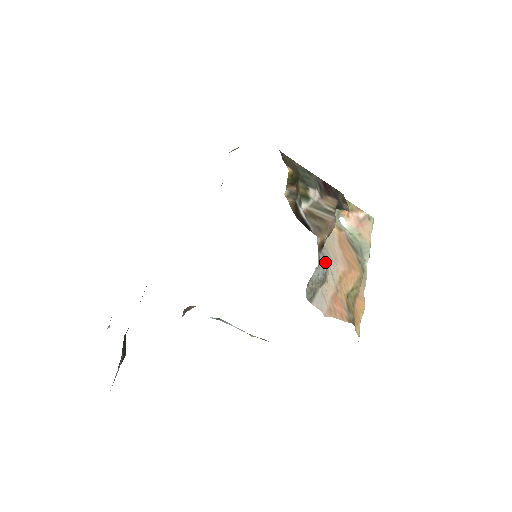
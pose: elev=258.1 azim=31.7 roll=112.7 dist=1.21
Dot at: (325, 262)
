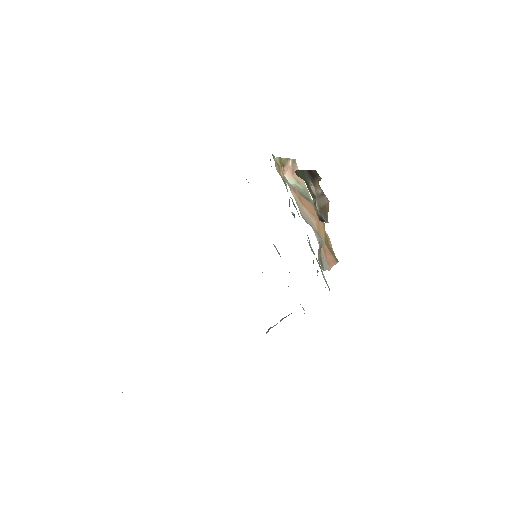
Dot at: (316, 231)
